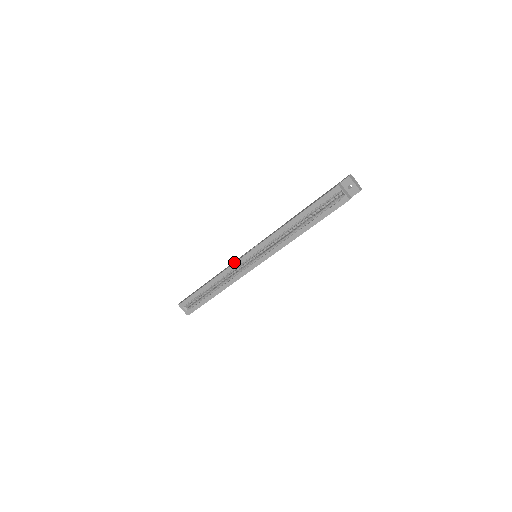
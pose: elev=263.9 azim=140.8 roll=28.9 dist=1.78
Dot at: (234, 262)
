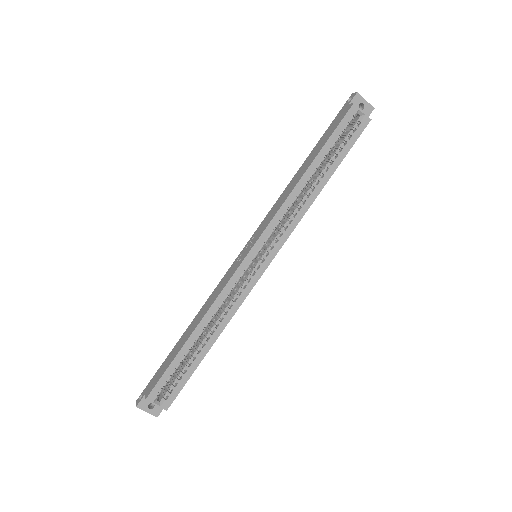
Dot at: (227, 278)
